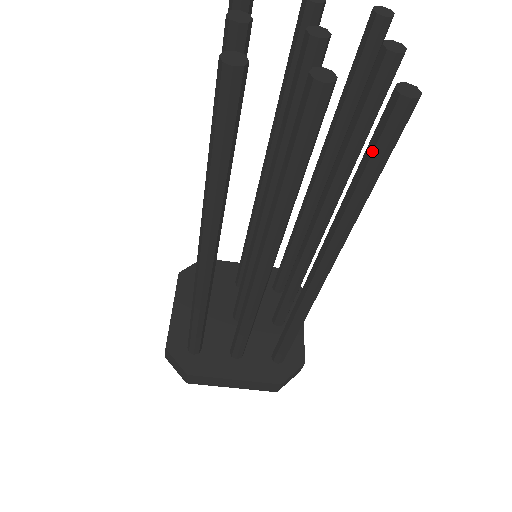
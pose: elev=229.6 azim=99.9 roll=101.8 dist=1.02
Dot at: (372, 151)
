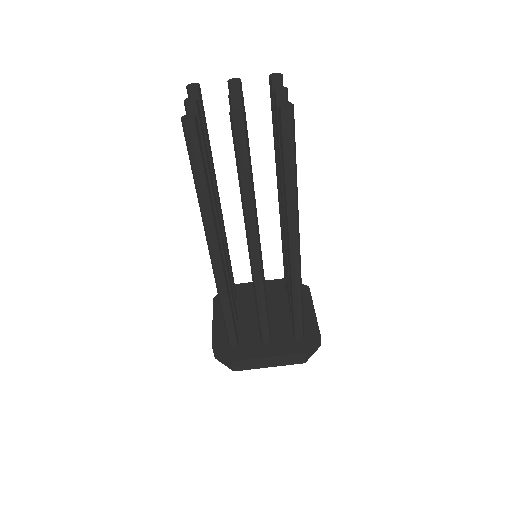
Dot at: (282, 145)
